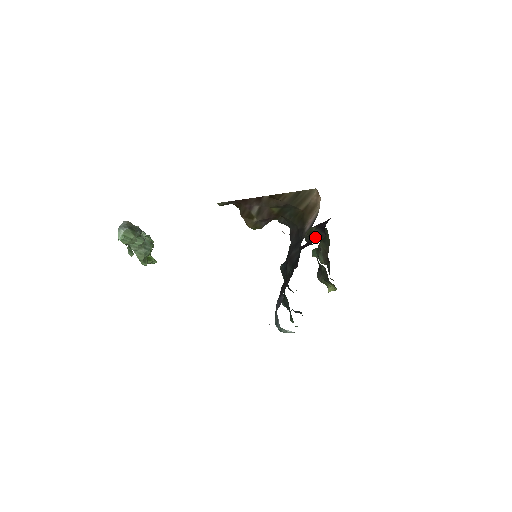
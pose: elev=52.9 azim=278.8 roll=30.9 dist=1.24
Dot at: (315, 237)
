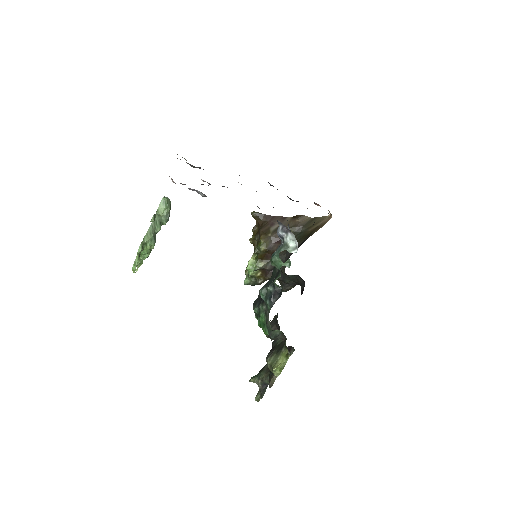
Dot at: occluded
